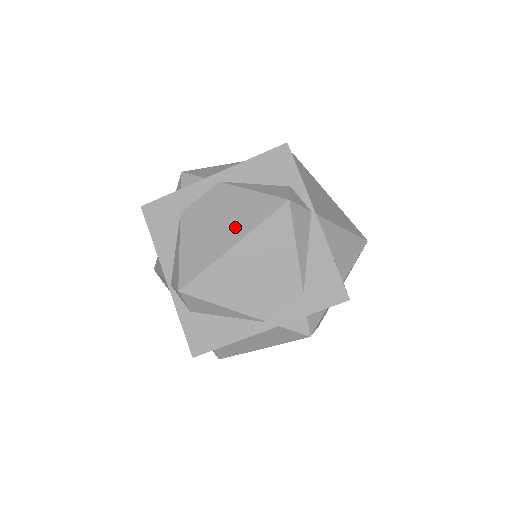
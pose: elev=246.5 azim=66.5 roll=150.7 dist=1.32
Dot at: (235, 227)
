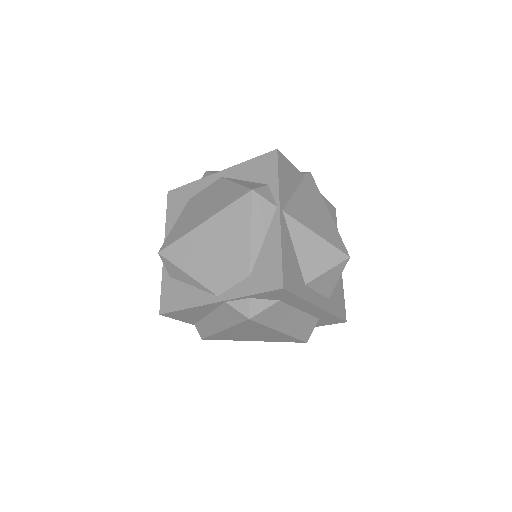
Dot at: (211, 209)
